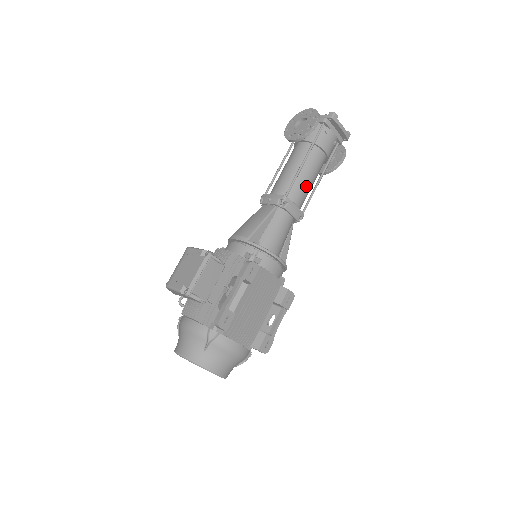
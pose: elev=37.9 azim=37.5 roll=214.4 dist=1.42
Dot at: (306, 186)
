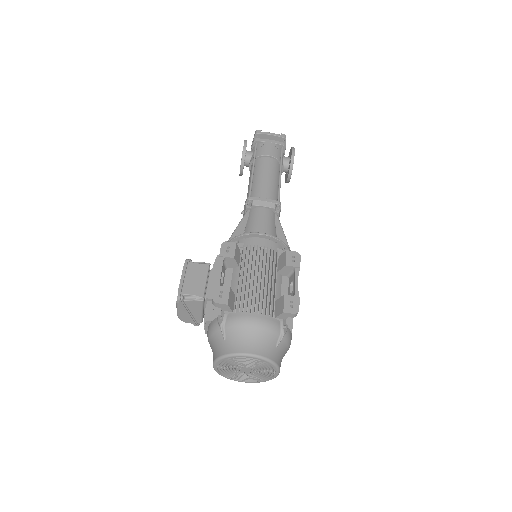
Dot at: (266, 183)
